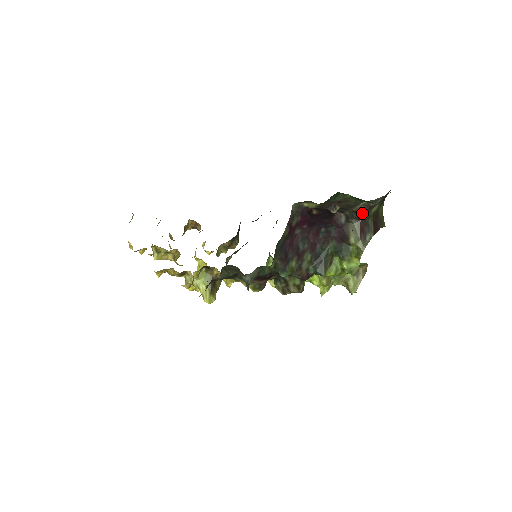
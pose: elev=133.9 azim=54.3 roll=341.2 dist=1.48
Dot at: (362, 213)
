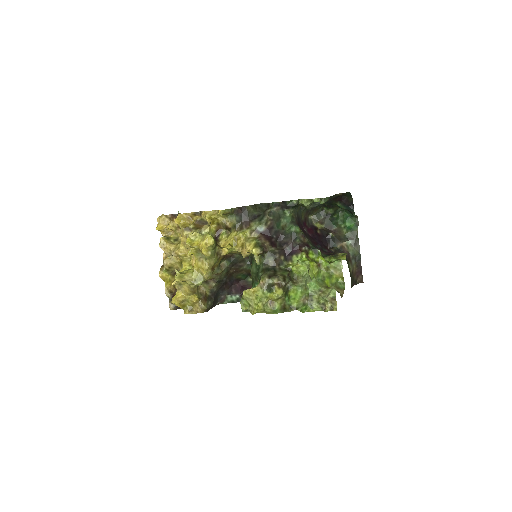
Dot at: occluded
